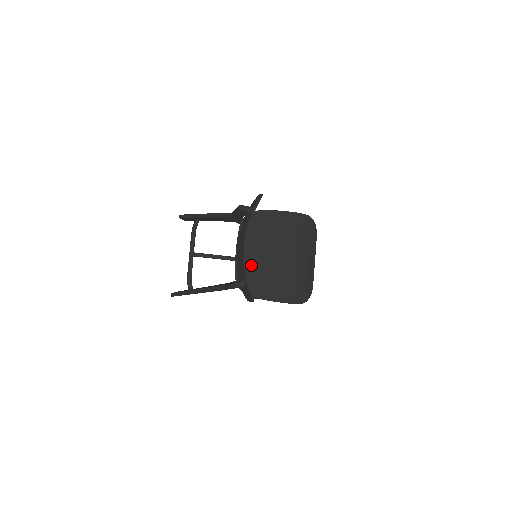
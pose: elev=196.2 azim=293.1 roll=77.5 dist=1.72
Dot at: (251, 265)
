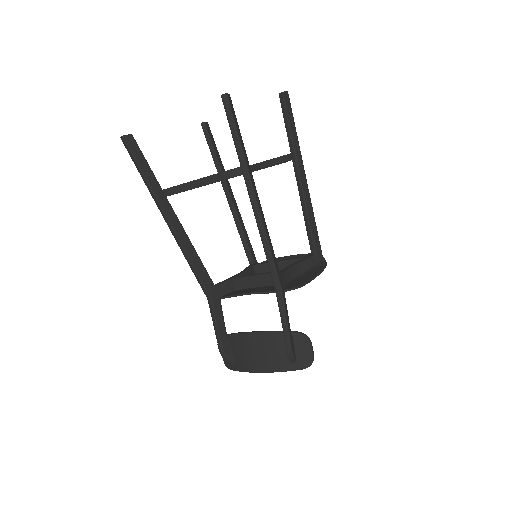
Dot at: occluded
